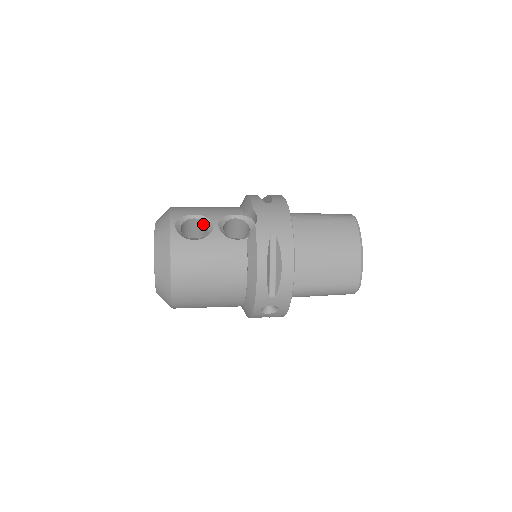
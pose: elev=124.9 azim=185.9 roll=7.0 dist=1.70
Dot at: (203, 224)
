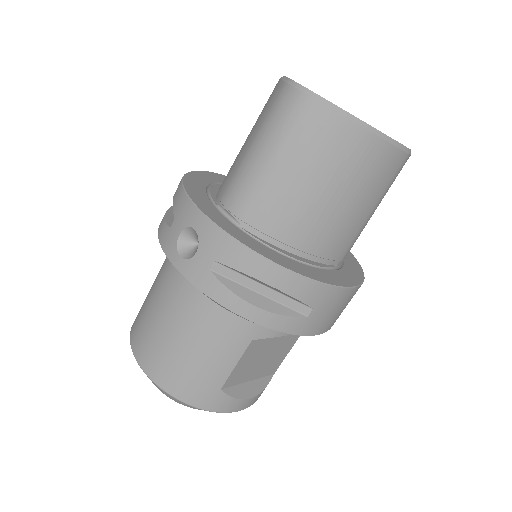
Dot at: occluded
